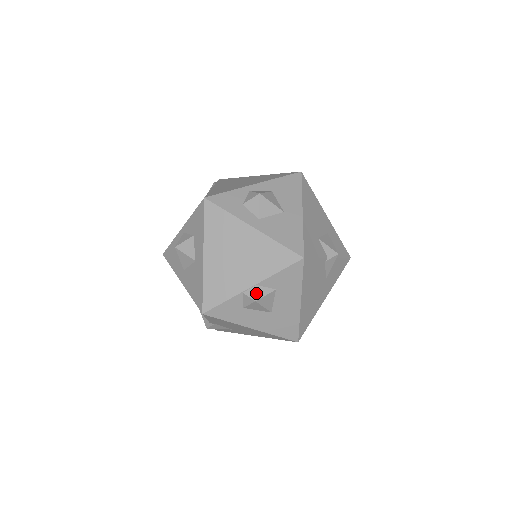
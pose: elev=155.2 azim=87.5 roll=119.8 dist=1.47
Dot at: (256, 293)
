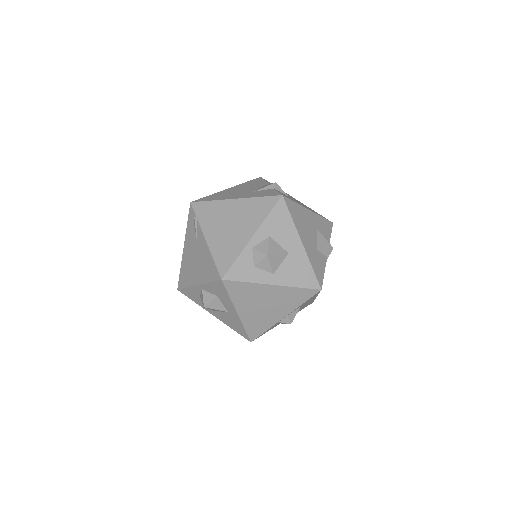
Dot at: (289, 320)
